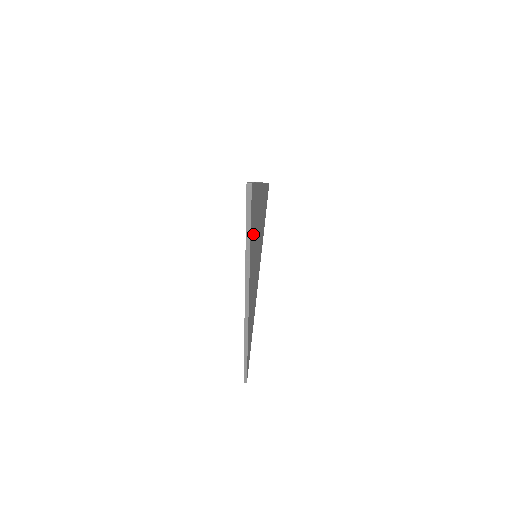
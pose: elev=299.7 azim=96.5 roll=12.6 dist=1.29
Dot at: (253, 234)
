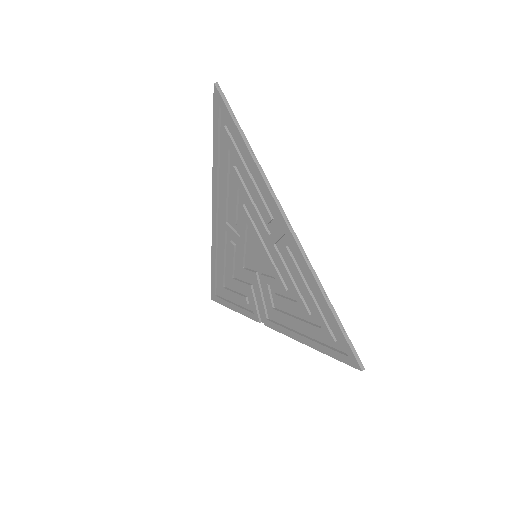
Dot at: (242, 164)
